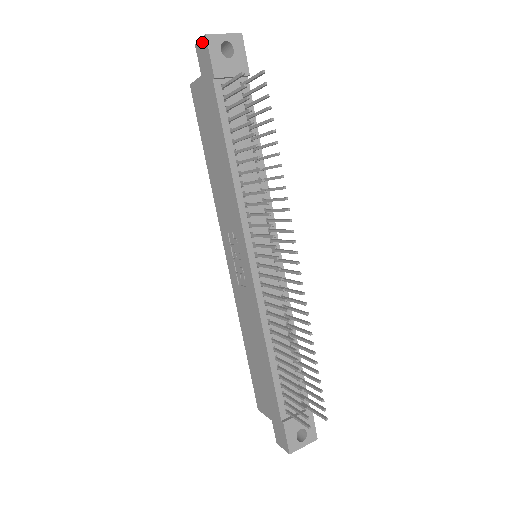
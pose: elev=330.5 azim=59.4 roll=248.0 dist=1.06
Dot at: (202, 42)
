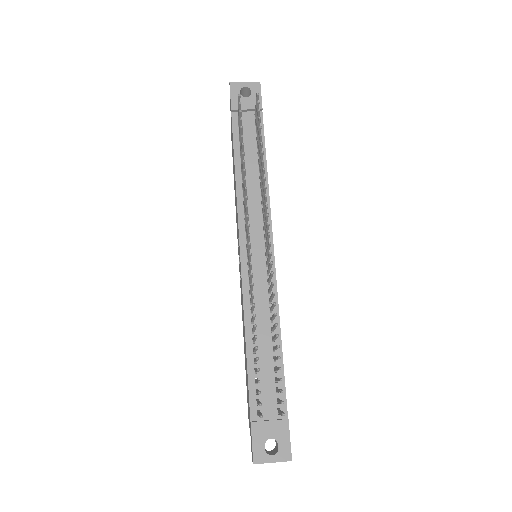
Dot at: occluded
